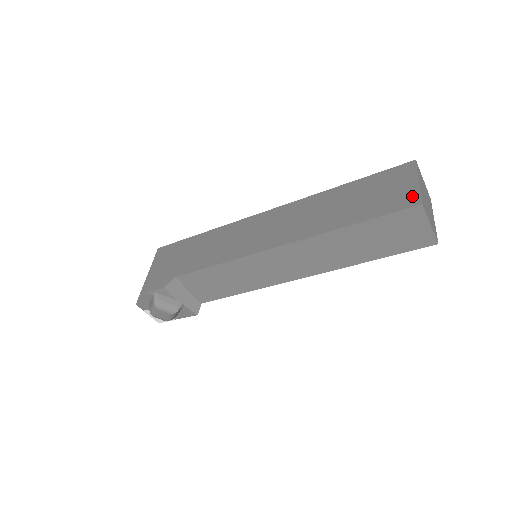
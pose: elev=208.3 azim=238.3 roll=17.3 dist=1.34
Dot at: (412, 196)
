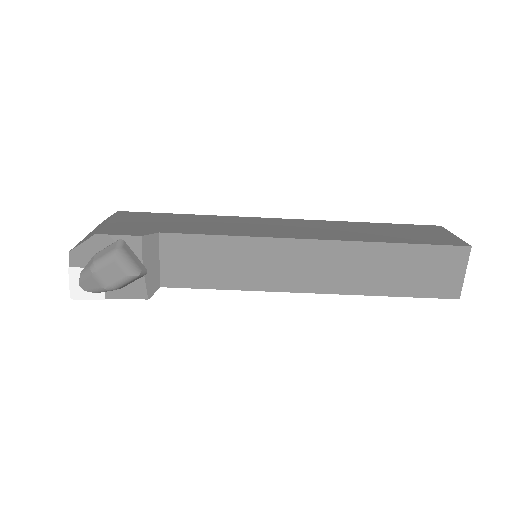
Dot at: (457, 241)
